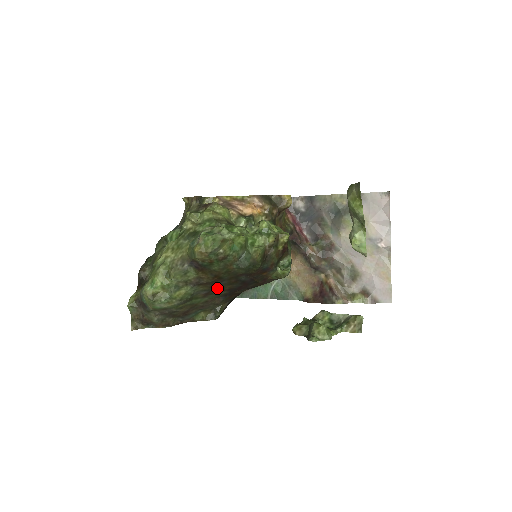
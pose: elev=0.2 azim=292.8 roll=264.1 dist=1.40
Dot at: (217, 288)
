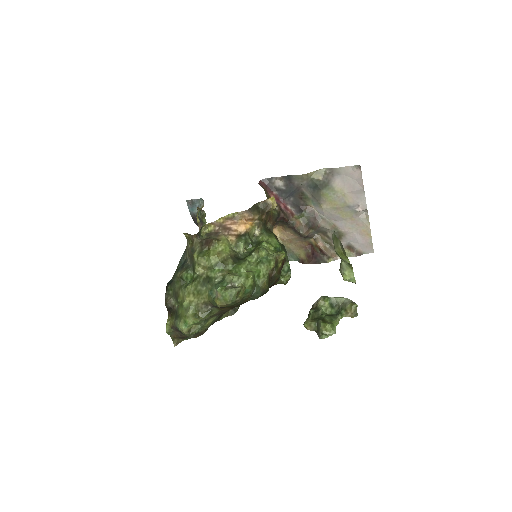
Dot at: occluded
